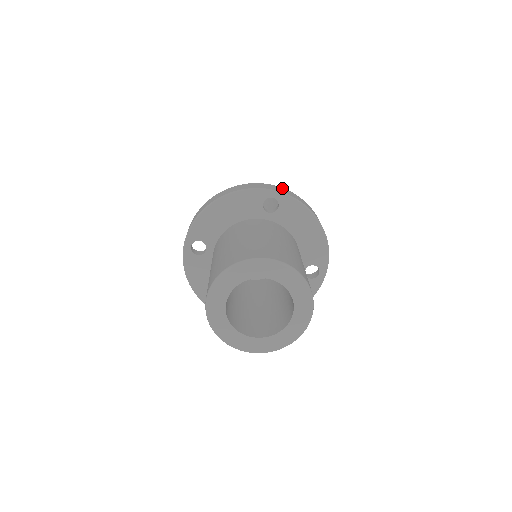
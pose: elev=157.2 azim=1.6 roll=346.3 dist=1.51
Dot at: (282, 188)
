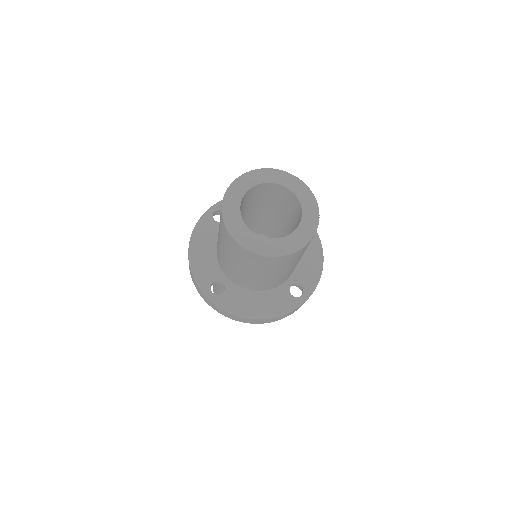
Dot at: occluded
